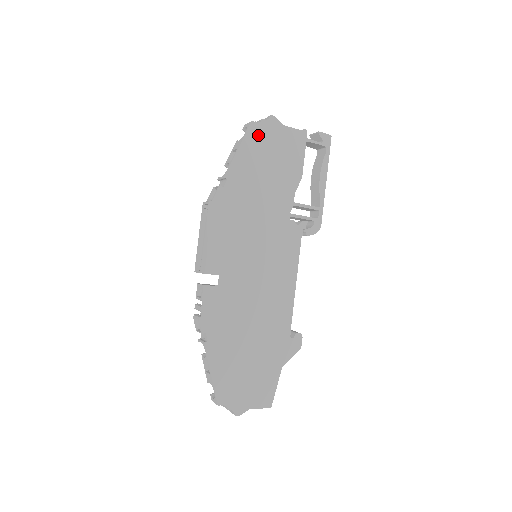
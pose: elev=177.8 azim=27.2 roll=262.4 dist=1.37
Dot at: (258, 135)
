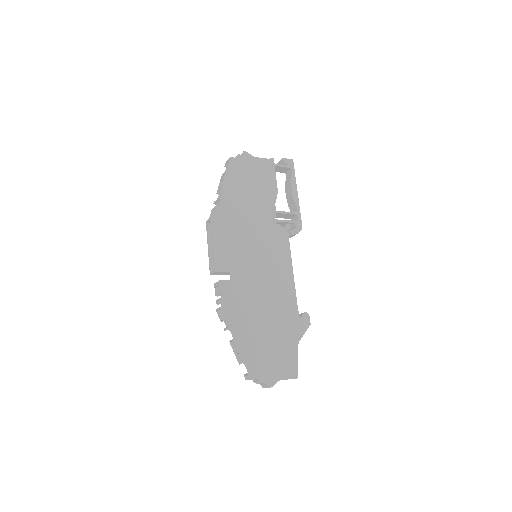
Dot at: (237, 166)
